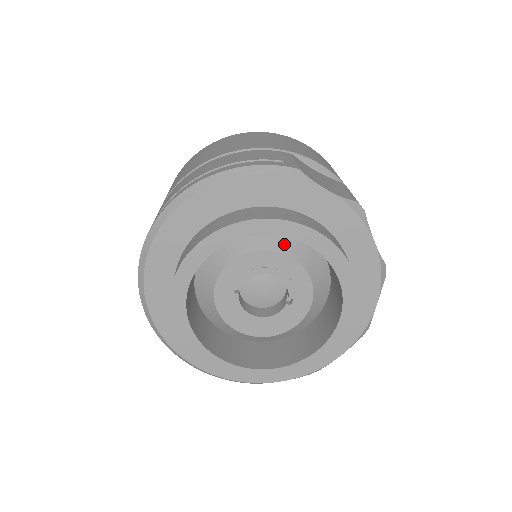
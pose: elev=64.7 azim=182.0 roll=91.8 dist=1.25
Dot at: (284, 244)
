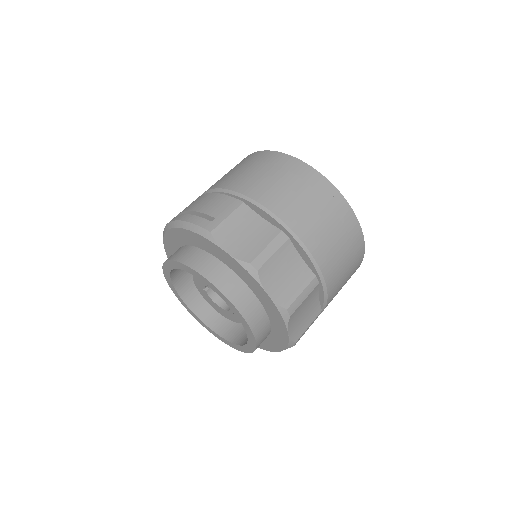
Dot at: occluded
